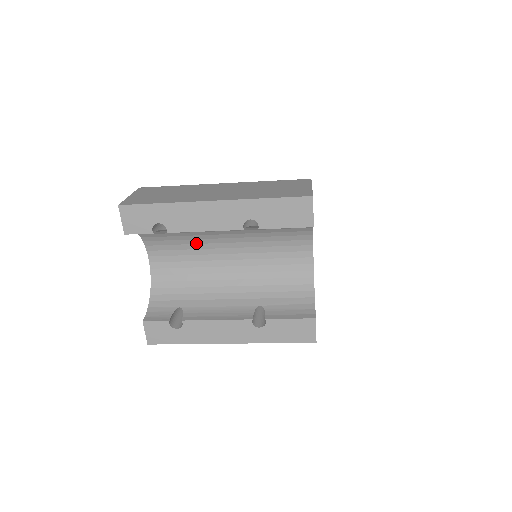
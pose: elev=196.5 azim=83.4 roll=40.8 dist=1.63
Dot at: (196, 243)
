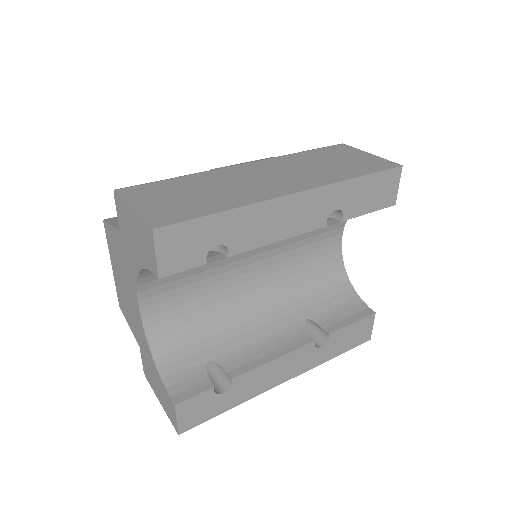
Dot at: (215, 260)
